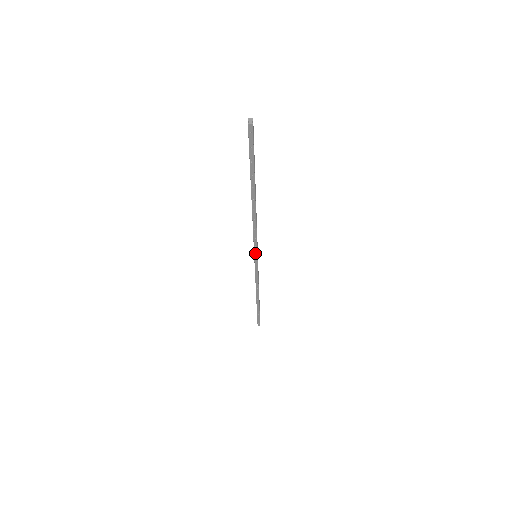
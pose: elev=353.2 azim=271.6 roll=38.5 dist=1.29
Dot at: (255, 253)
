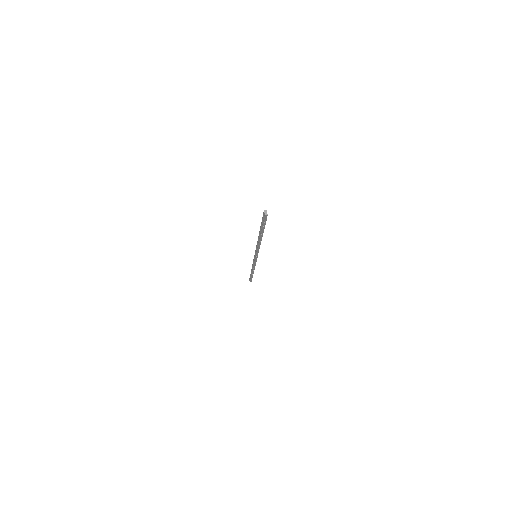
Dot at: (256, 256)
